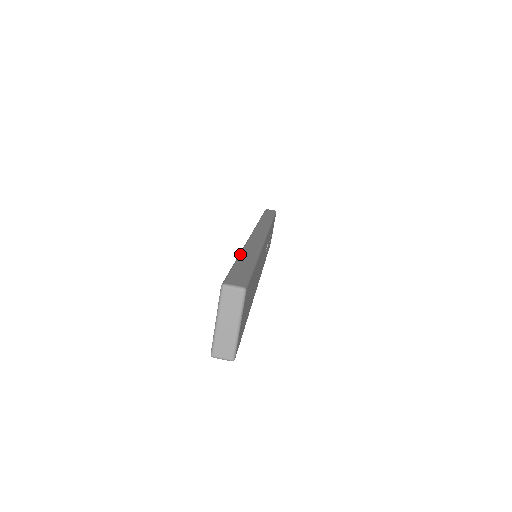
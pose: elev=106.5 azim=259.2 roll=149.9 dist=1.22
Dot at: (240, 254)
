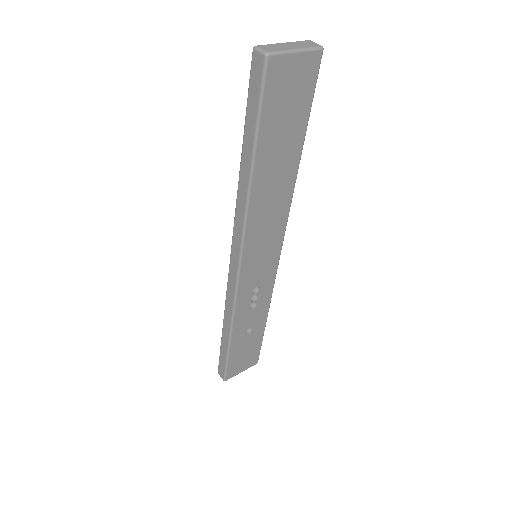
Dot at: occluded
